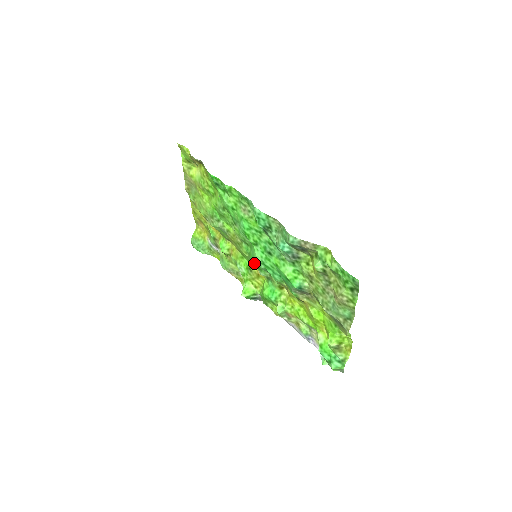
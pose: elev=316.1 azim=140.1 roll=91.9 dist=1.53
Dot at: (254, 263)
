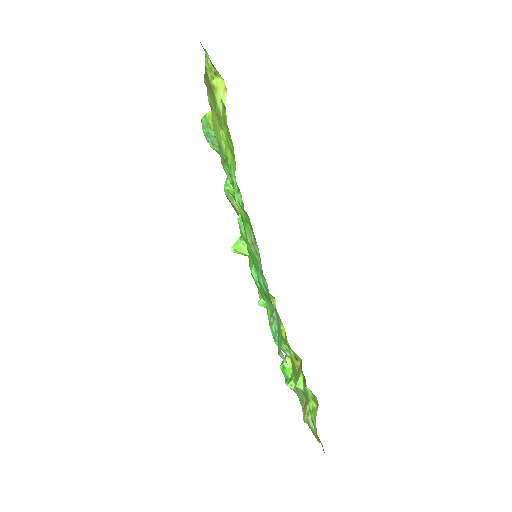
Dot at: occluded
